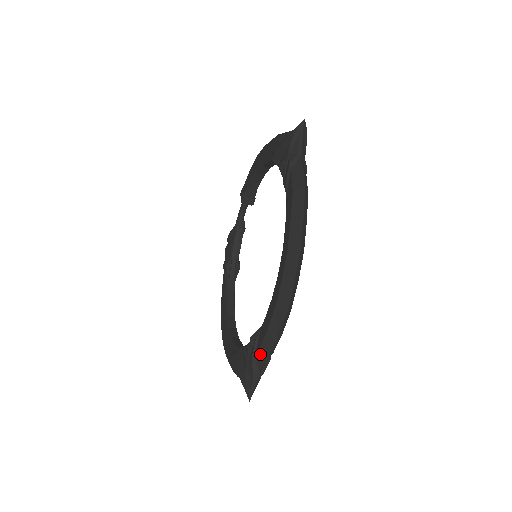
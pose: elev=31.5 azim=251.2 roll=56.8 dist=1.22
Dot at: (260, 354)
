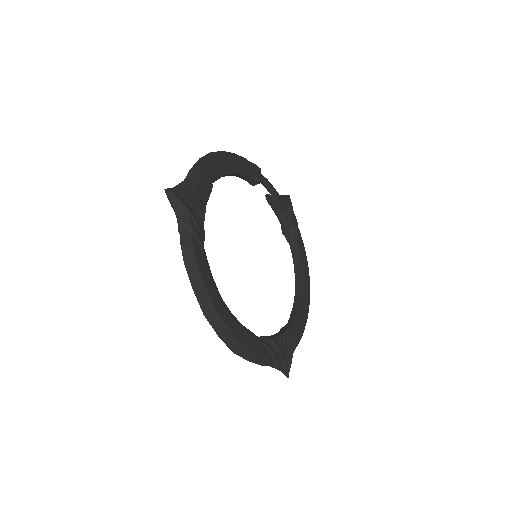
Dot at: occluded
